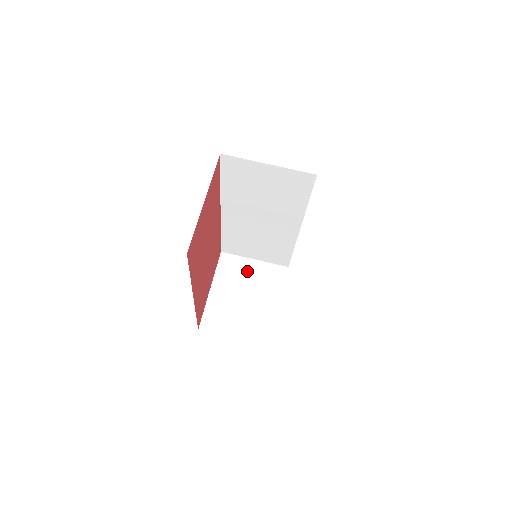
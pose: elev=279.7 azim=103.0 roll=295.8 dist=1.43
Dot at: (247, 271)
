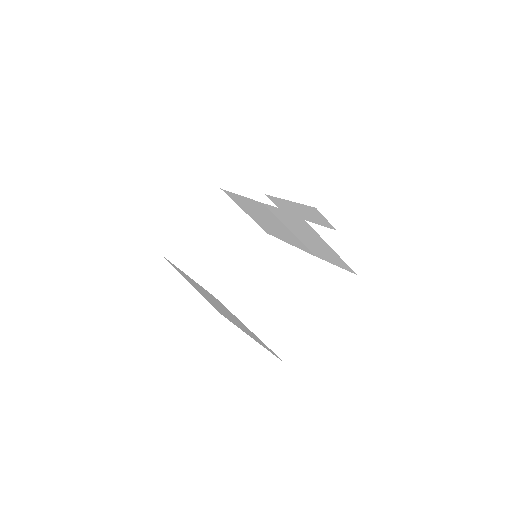
Dot at: (232, 220)
